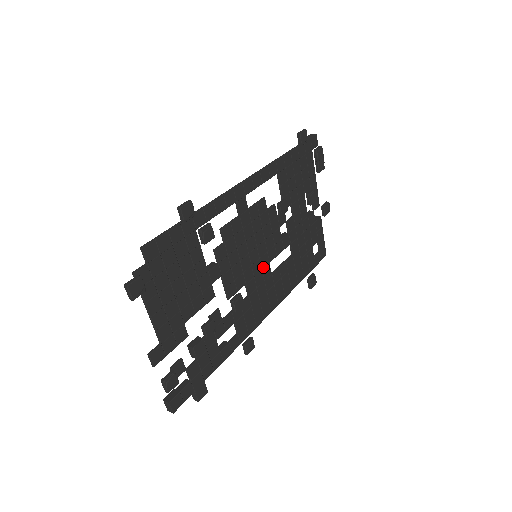
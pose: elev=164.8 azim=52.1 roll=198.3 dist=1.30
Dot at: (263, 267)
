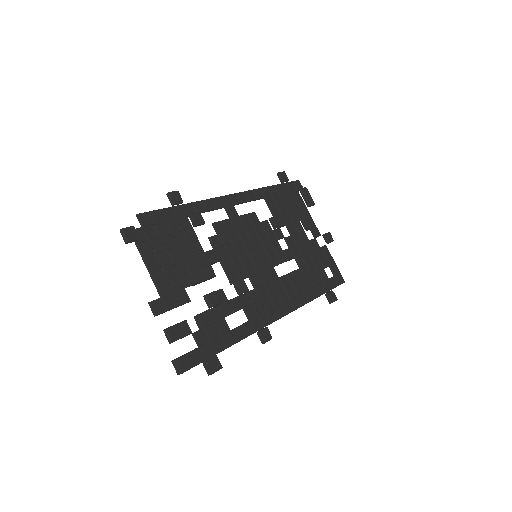
Dot at: (267, 268)
